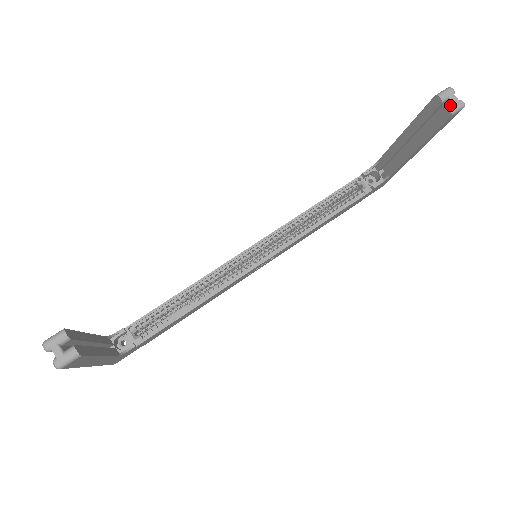
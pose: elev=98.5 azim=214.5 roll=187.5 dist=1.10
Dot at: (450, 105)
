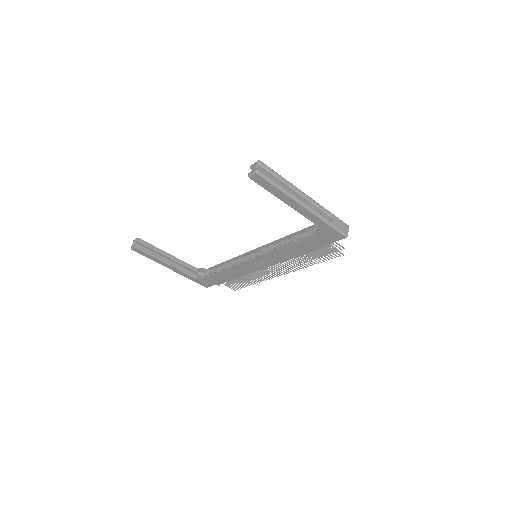
Dot at: (251, 171)
